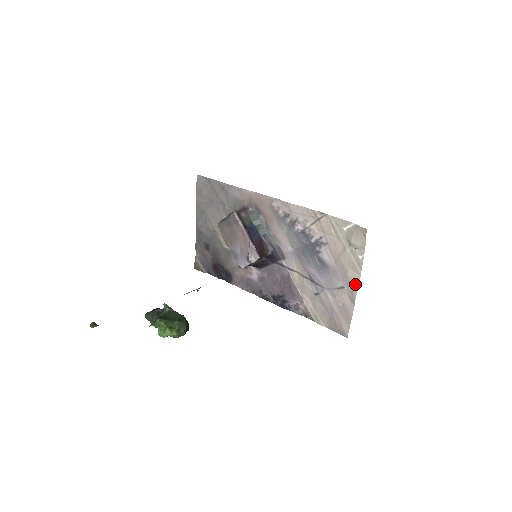
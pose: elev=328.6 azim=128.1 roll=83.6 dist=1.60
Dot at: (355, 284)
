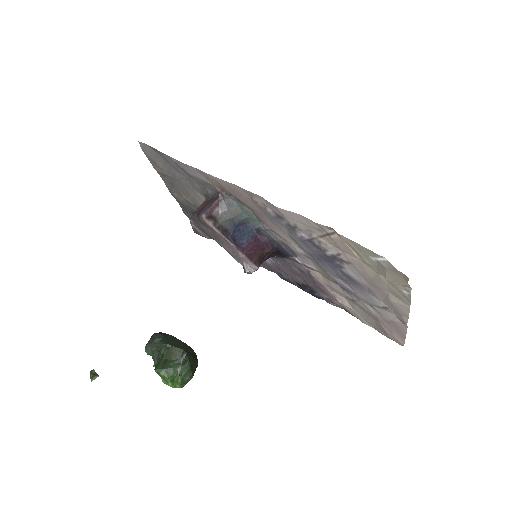
Dot at: (403, 311)
